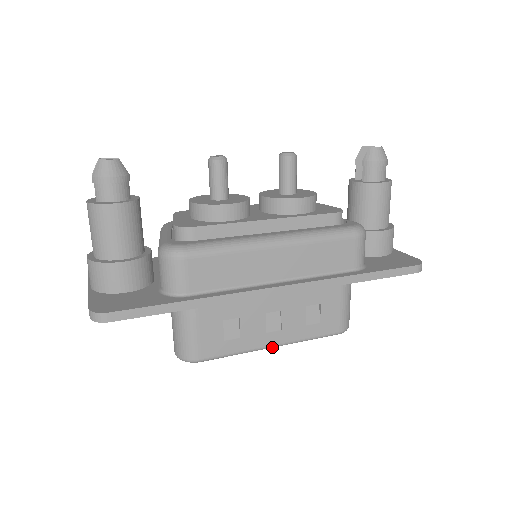
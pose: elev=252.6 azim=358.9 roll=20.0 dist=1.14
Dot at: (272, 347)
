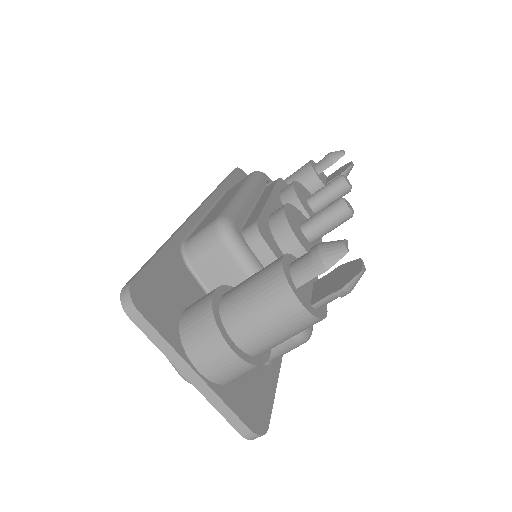
Dot at: occluded
